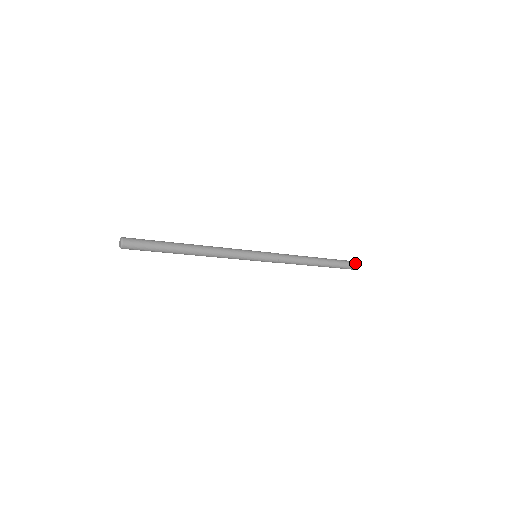
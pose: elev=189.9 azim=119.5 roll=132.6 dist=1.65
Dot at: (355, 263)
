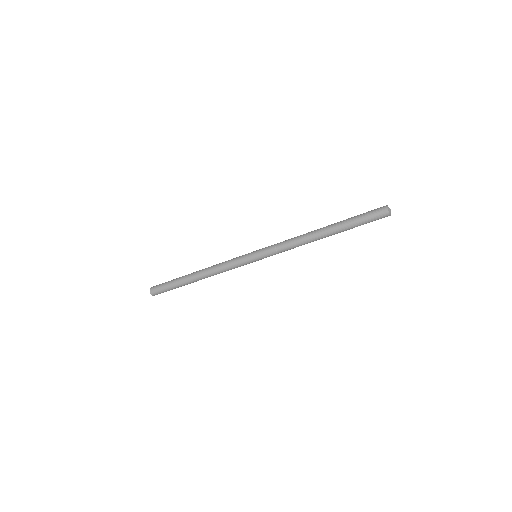
Dot at: (379, 210)
